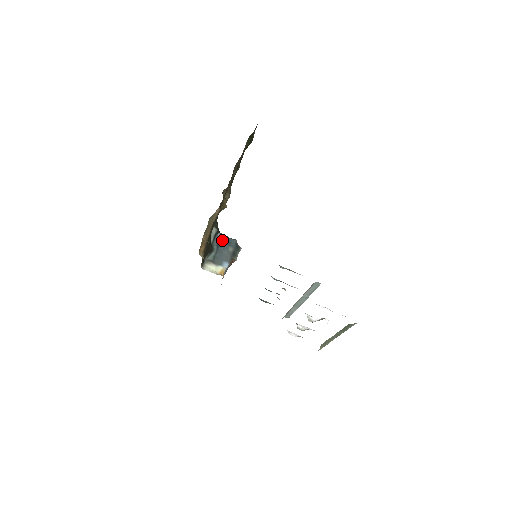
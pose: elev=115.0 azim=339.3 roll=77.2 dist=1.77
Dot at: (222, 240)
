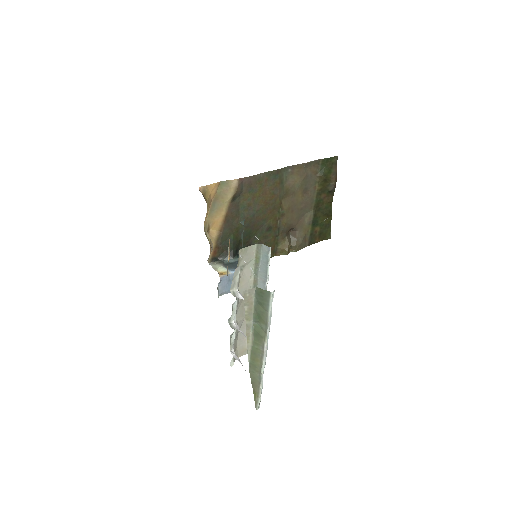
Dot at: occluded
